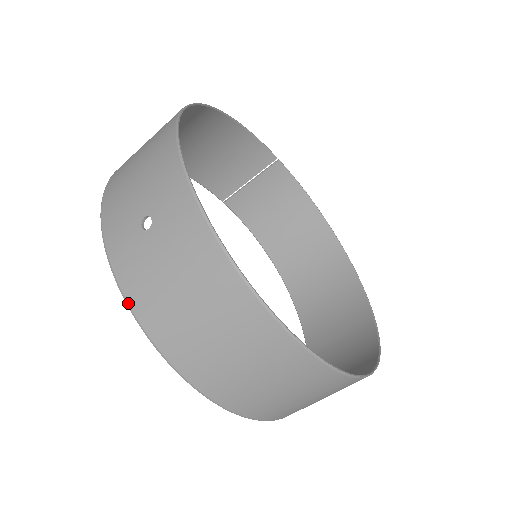
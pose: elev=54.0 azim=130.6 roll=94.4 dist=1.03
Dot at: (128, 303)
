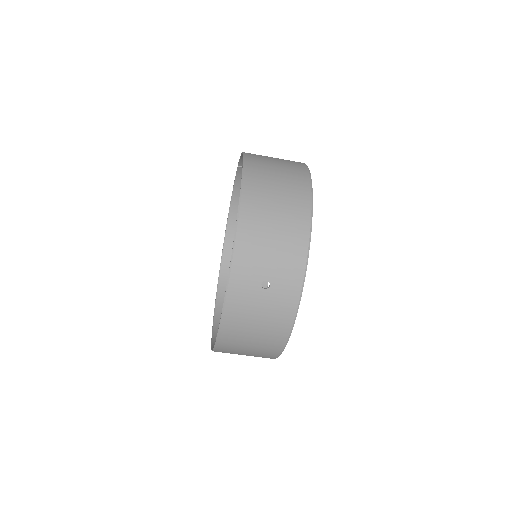
Dot at: (224, 310)
